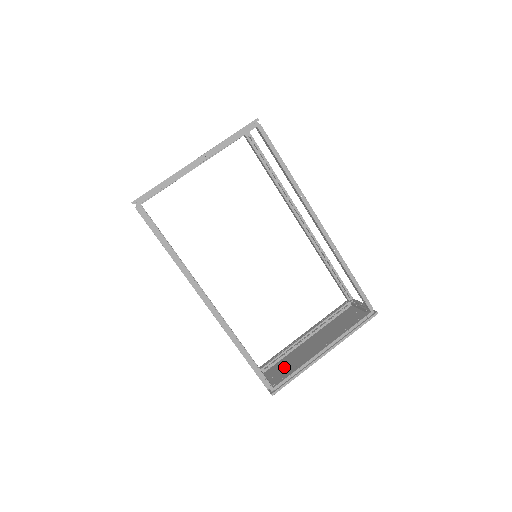
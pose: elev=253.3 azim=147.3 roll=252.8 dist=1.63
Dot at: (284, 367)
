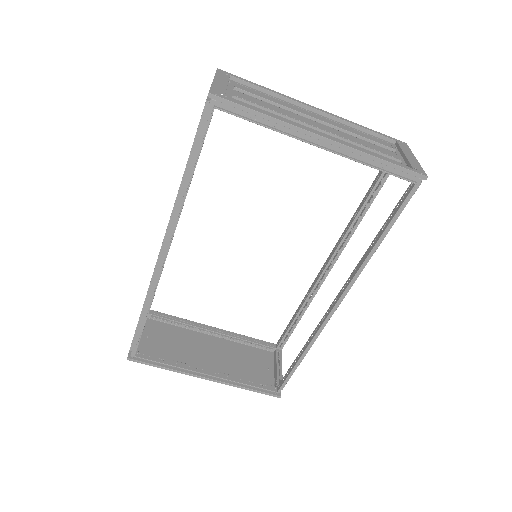
Dot at: (166, 339)
